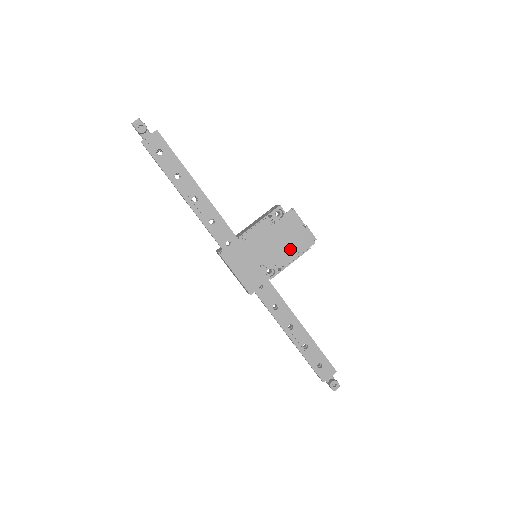
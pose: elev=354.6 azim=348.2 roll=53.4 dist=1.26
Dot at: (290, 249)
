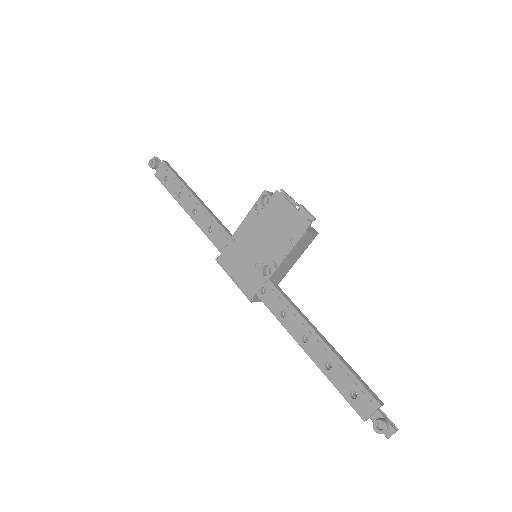
Dot at: (283, 238)
